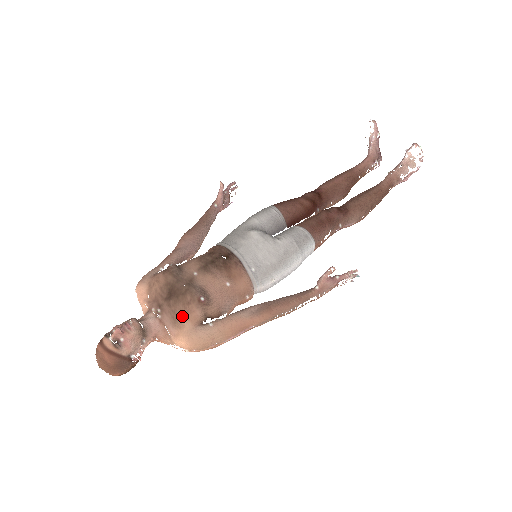
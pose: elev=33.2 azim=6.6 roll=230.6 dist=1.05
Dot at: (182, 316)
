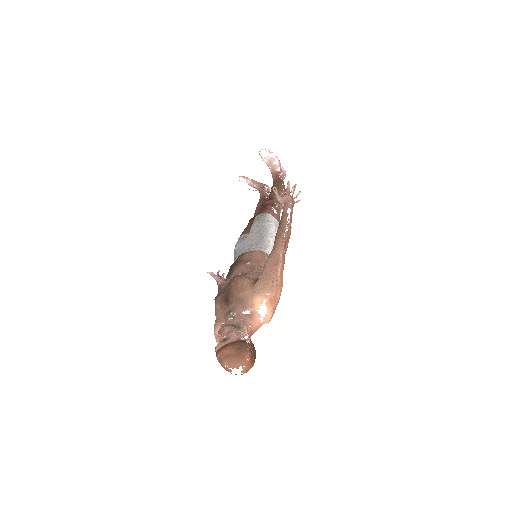
Dot at: (241, 293)
